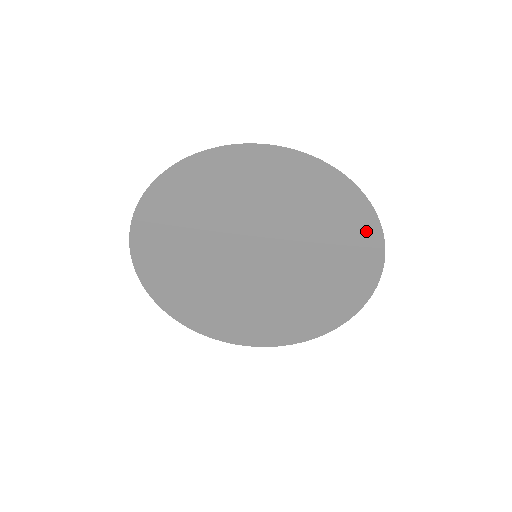
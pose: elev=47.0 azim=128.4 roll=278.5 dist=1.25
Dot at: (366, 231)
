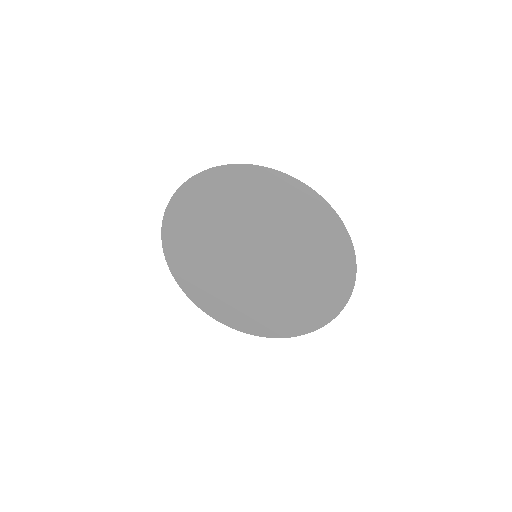
Dot at: (338, 240)
